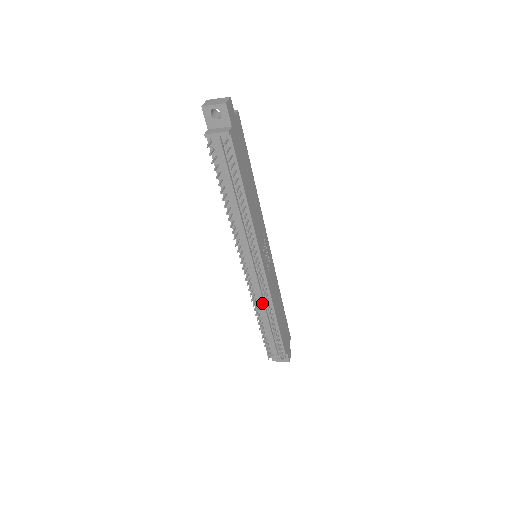
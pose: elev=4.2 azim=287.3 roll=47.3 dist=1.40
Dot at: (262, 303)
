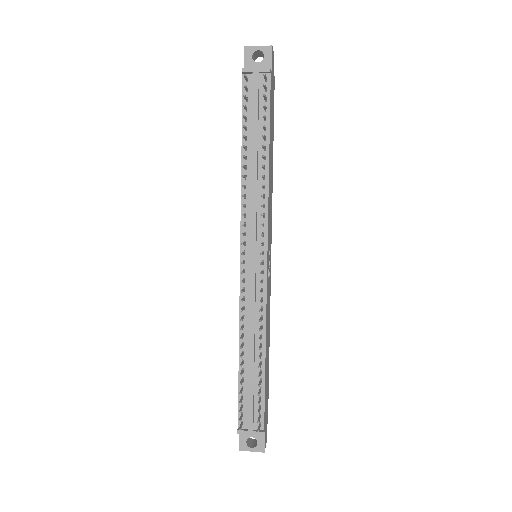
Dot at: (252, 323)
